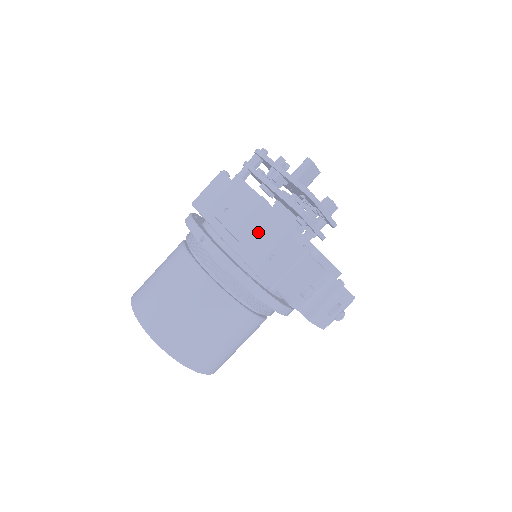
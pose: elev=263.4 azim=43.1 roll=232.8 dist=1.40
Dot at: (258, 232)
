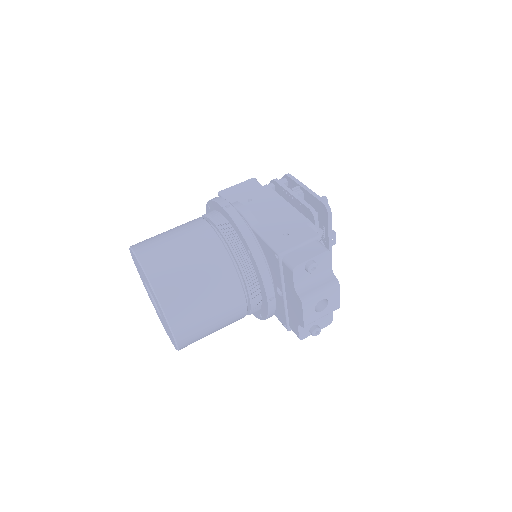
Dot at: (277, 217)
